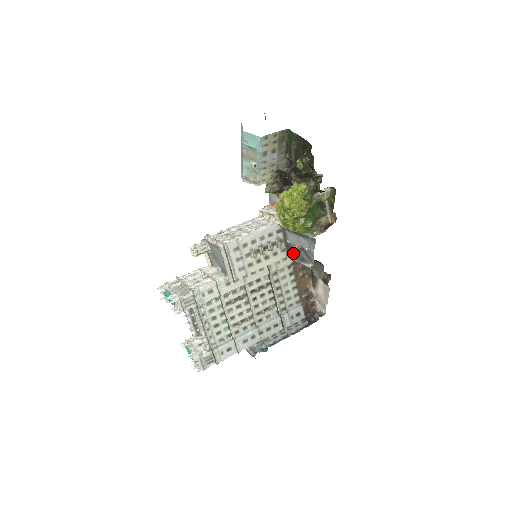
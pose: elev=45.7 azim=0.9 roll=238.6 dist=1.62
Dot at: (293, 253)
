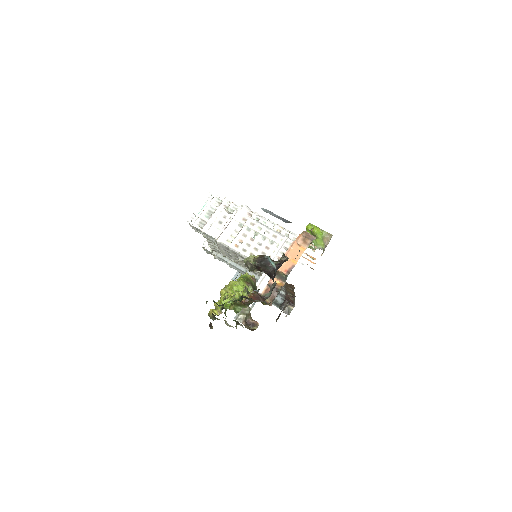
Dot at: occluded
